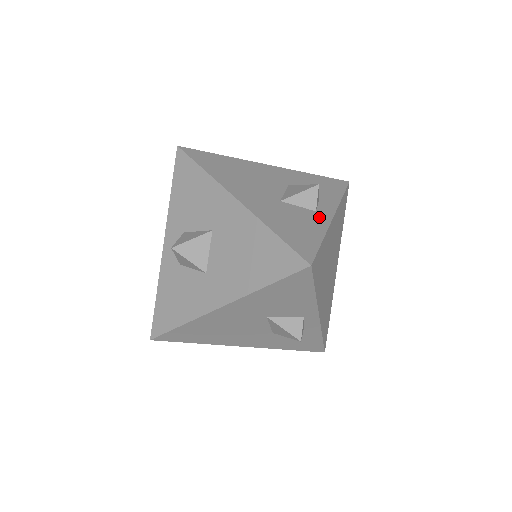
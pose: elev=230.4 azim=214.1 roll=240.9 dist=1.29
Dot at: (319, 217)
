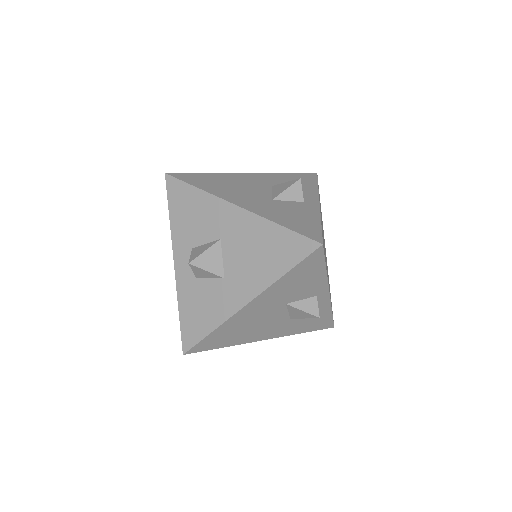
Dot at: (309, 206)
